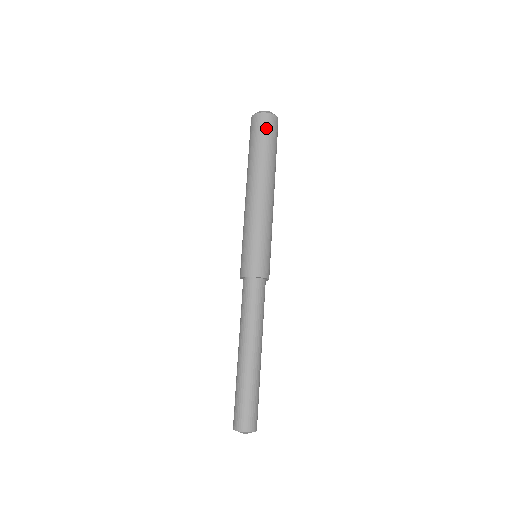
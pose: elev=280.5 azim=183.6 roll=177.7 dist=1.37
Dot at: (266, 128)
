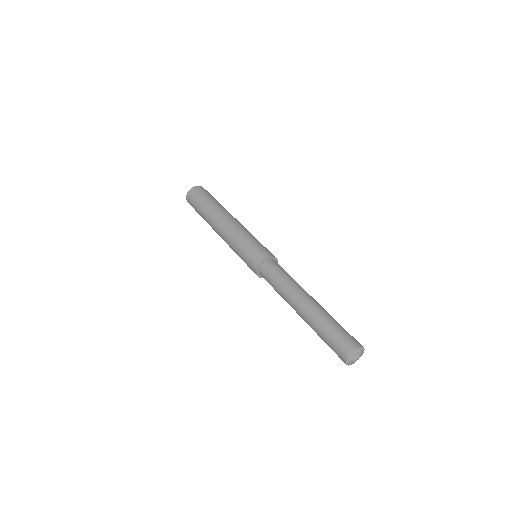
Dot at: (202, 192)
